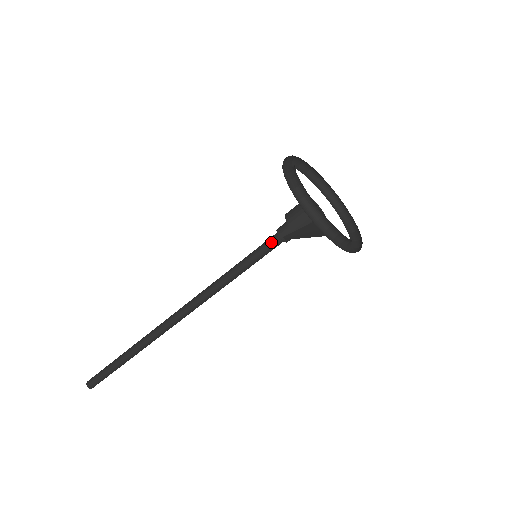
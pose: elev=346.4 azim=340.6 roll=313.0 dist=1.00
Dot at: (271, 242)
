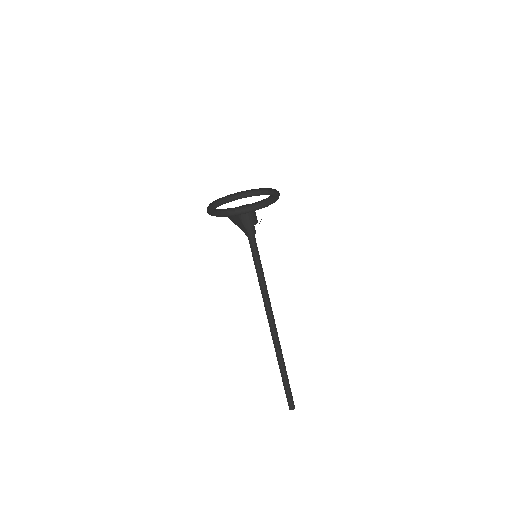
Dot at: (249, 243)
